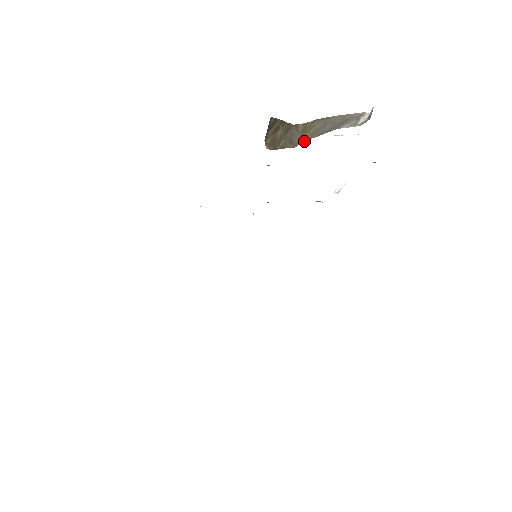
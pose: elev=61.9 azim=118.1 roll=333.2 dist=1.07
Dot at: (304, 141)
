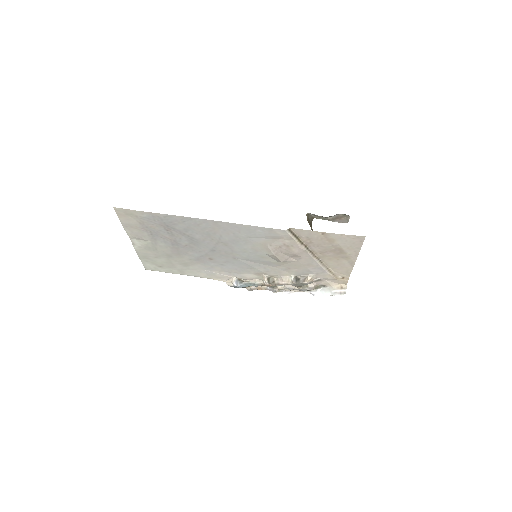
Dot at: occluded
